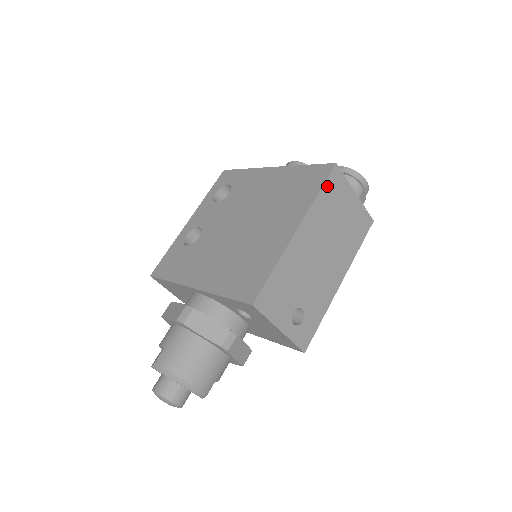
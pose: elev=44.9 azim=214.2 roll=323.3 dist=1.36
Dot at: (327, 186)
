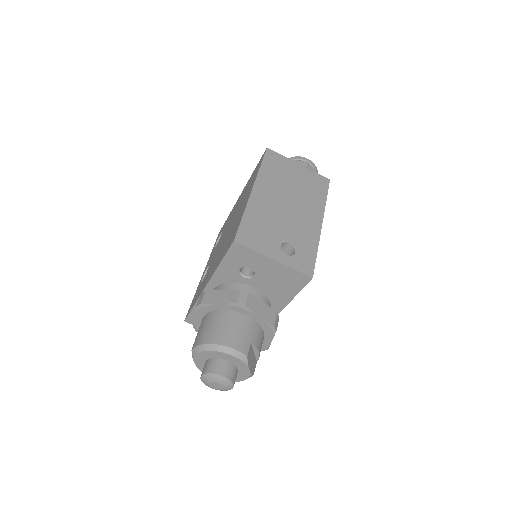
Dot at: (266, 161)
